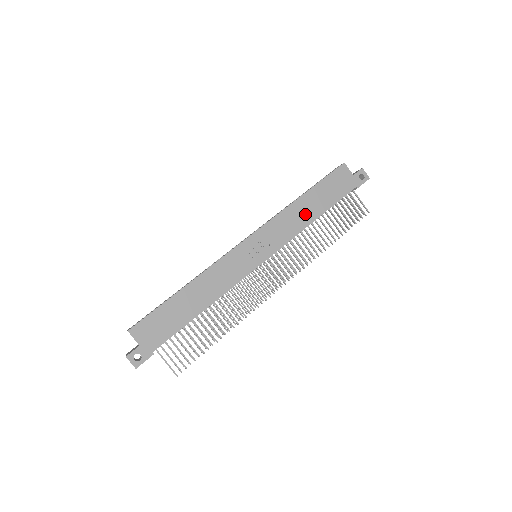
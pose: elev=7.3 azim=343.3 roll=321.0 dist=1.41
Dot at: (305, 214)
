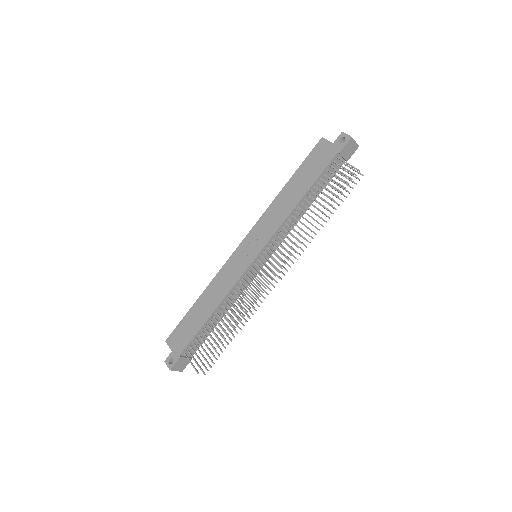
Dot at: (288, 201)
